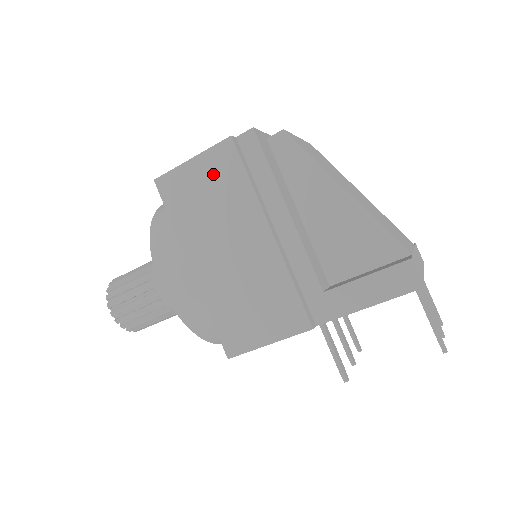
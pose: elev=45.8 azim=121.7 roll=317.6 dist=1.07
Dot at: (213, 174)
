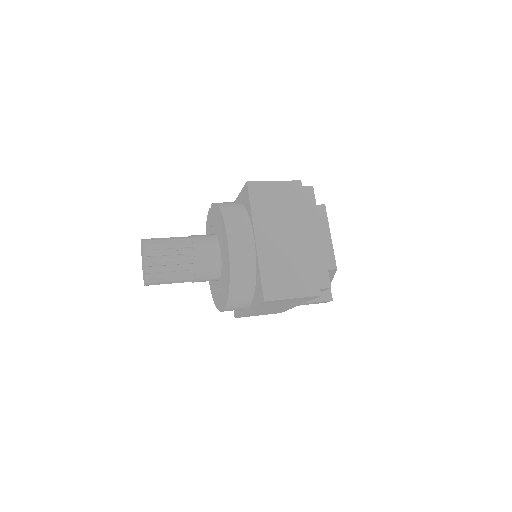
Dot at: (297, 300)
